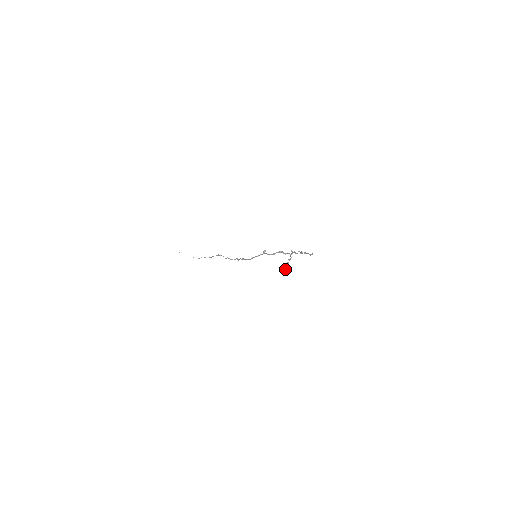
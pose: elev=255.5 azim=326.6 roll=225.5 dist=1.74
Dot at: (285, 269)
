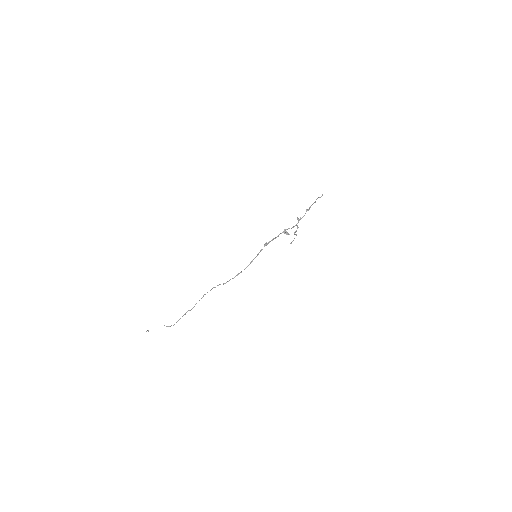
Dot at: (294, 238)
